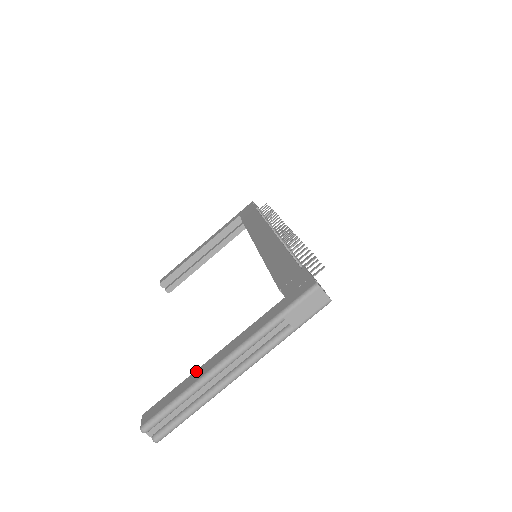
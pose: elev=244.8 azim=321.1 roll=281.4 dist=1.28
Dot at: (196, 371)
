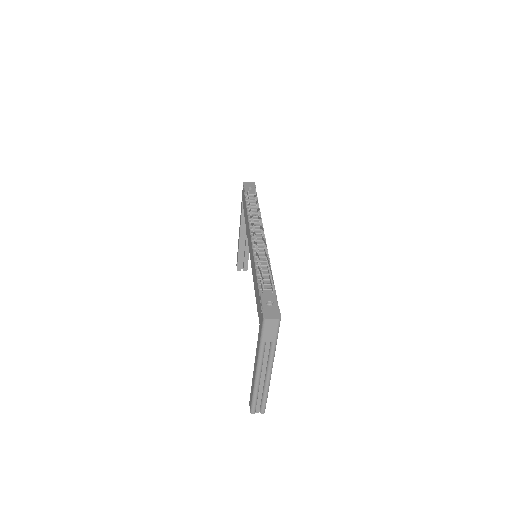
Dot at: (253, 377)
